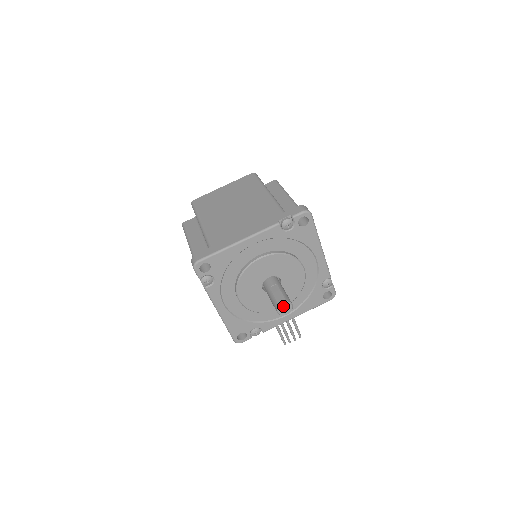
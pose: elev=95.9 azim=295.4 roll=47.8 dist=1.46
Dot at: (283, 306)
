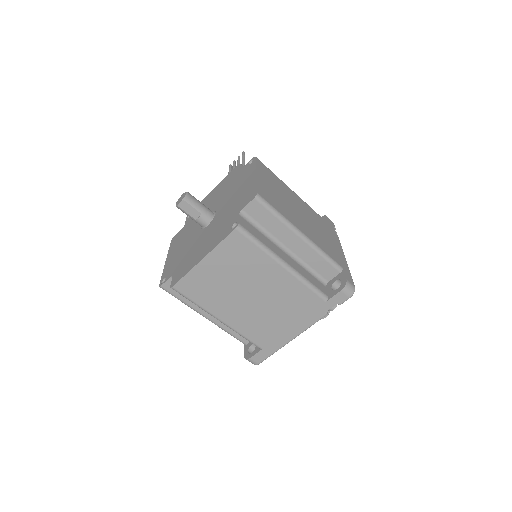
Dot at: (325, 316)
